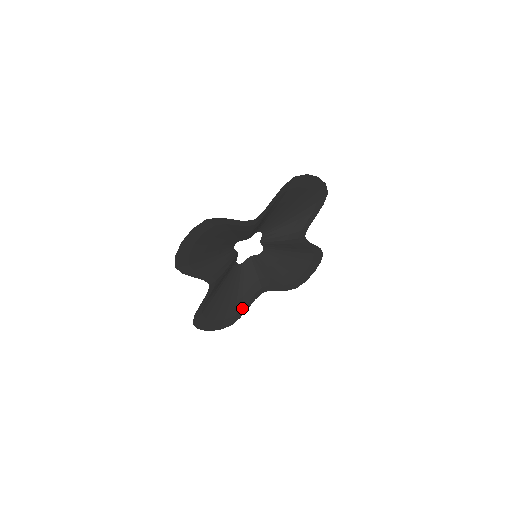
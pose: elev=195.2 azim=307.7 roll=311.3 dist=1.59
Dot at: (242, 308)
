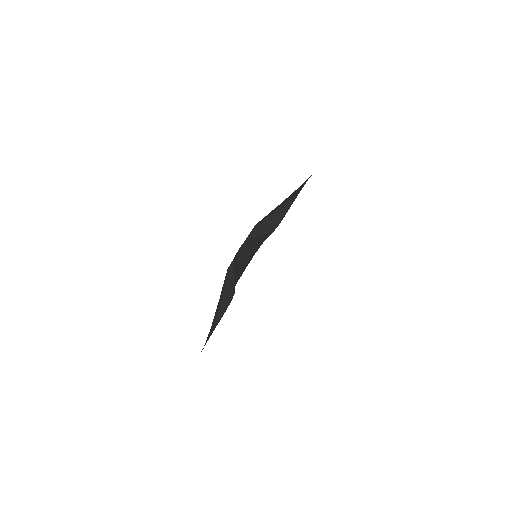
Dot at: (213, 329)
